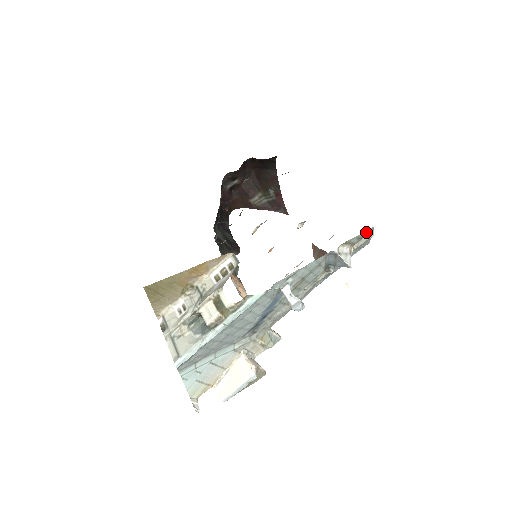
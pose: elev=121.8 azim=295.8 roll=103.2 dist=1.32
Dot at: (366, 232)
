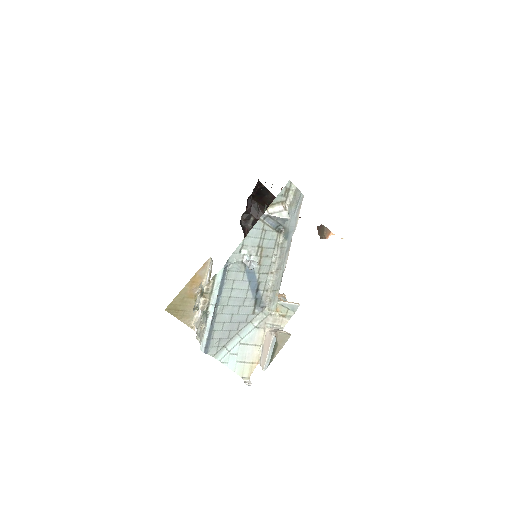
Dot at: (285, 188)
